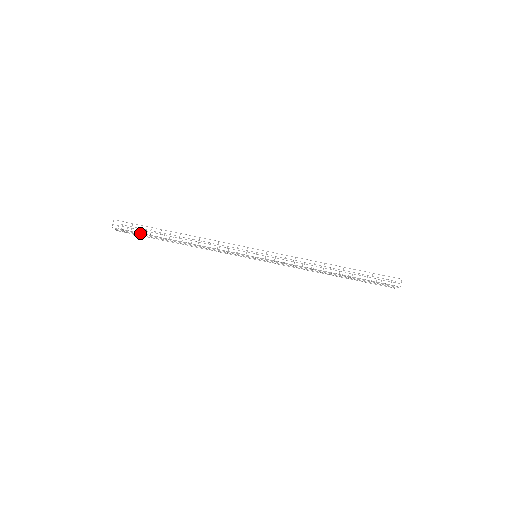
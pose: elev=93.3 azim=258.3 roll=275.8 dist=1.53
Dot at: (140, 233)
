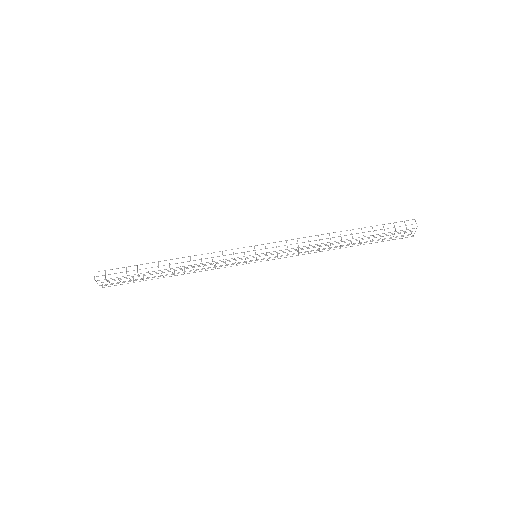
Dot at: occluded
